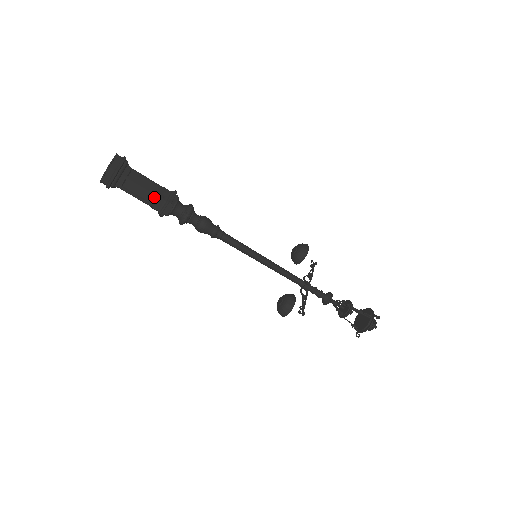
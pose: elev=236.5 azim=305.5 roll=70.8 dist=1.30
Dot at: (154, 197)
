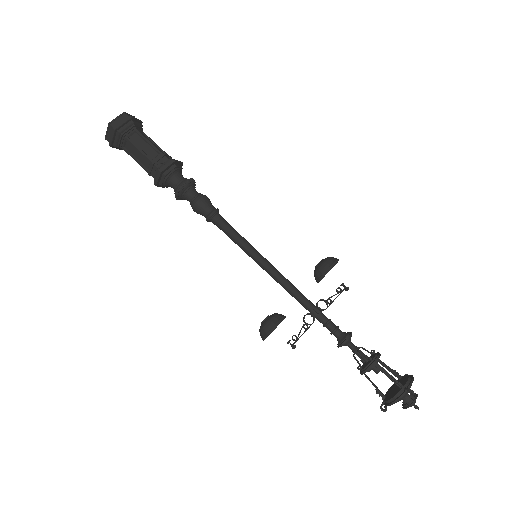
Dot at: (150, 163)
